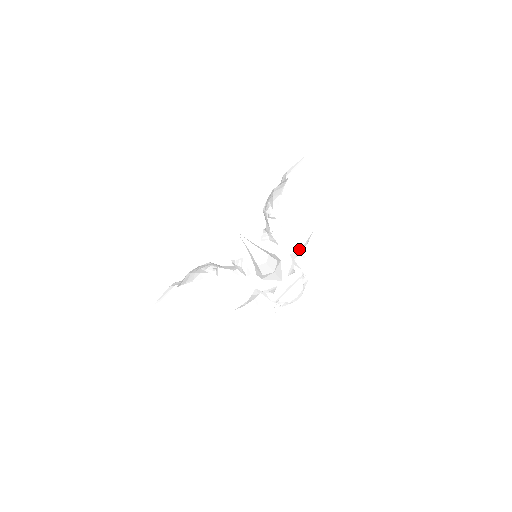
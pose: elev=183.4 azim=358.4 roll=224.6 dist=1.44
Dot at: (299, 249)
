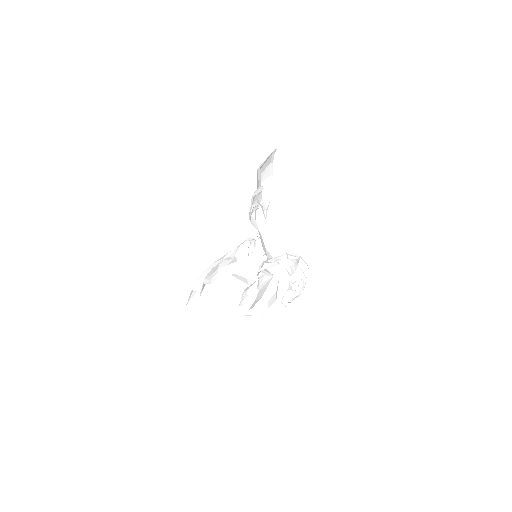
Dot at: (292, 266)
